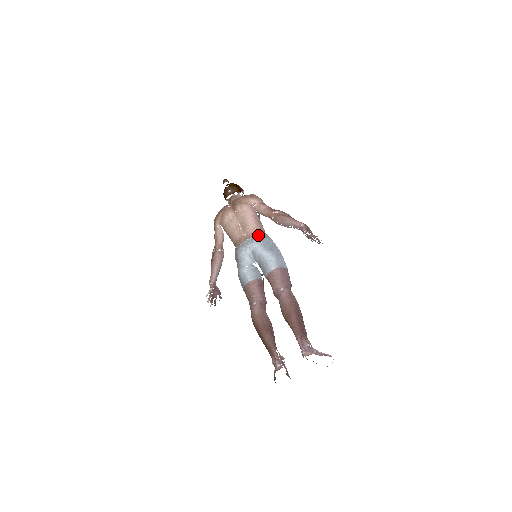
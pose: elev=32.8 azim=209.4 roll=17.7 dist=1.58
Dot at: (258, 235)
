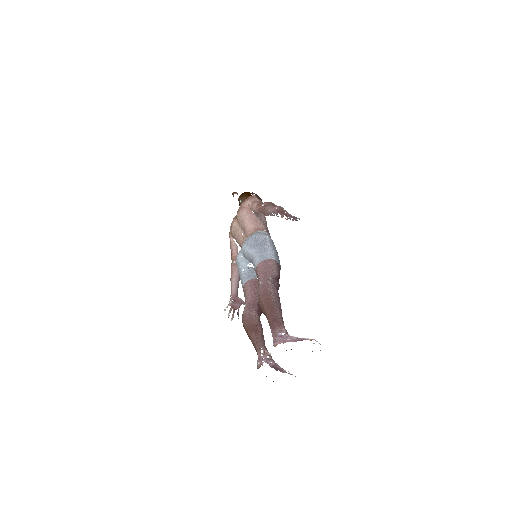
Dot at: occluded
